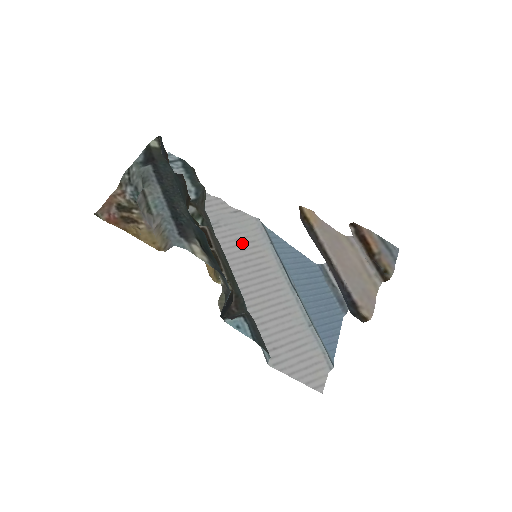
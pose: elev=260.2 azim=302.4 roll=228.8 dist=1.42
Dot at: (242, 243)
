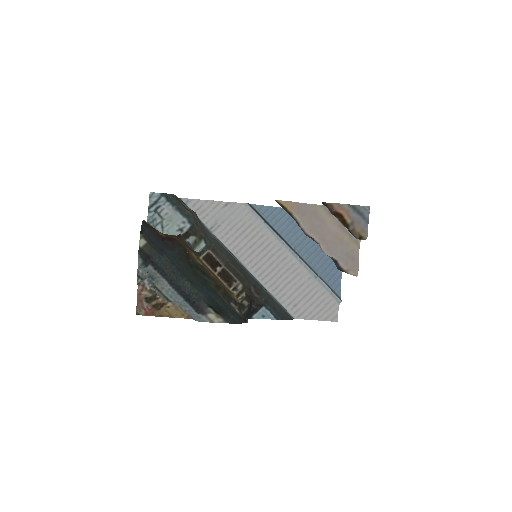
Dot at: (242, 232)
